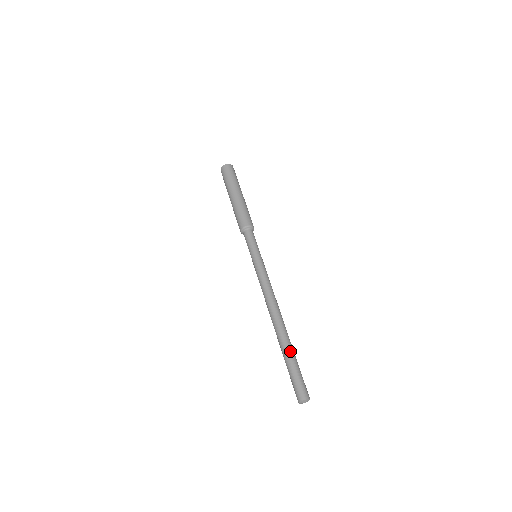
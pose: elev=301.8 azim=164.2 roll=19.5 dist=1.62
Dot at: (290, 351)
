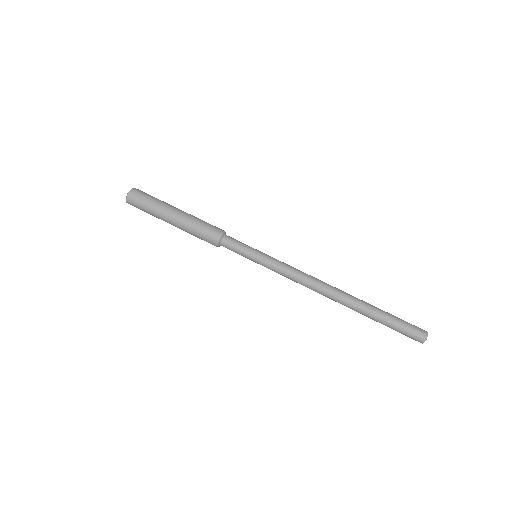
Dot at: (374, 314)
